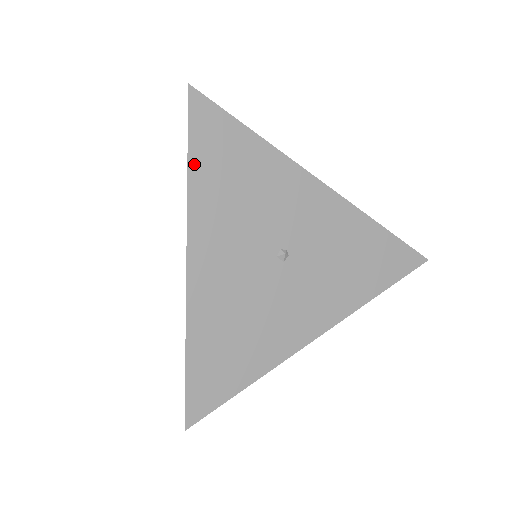
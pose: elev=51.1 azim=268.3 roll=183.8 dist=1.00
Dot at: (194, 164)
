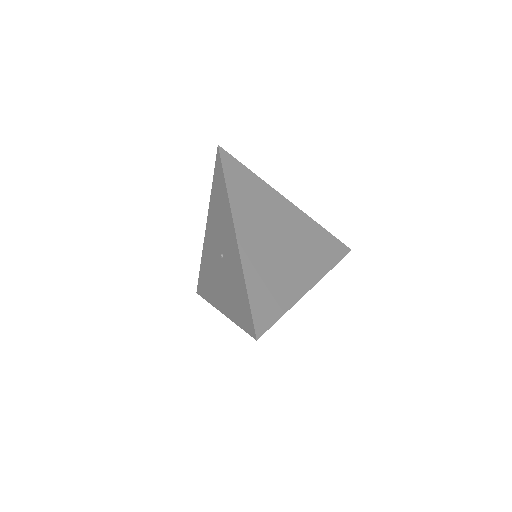
Dot at: occluded
